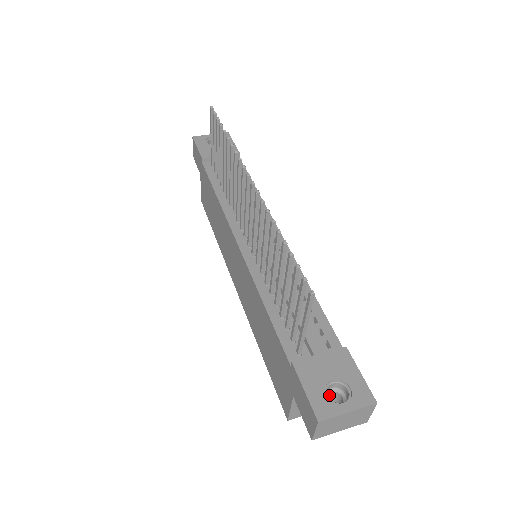
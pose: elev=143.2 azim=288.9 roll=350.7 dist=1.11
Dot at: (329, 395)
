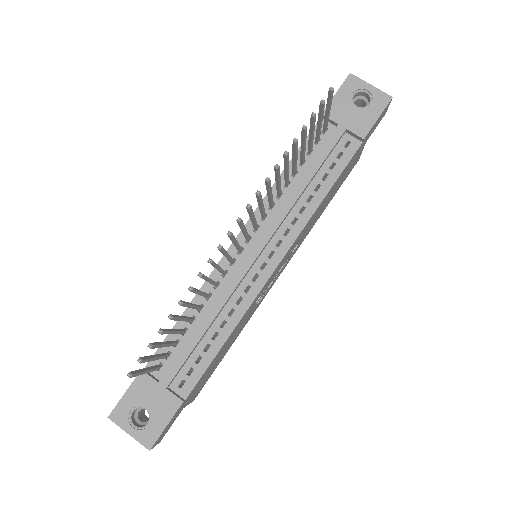
Dot at: occluded
